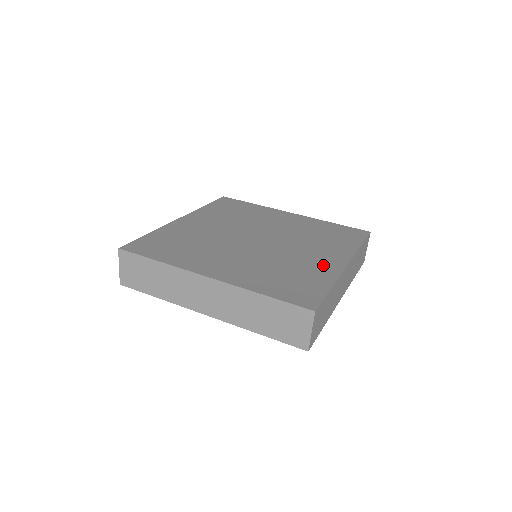
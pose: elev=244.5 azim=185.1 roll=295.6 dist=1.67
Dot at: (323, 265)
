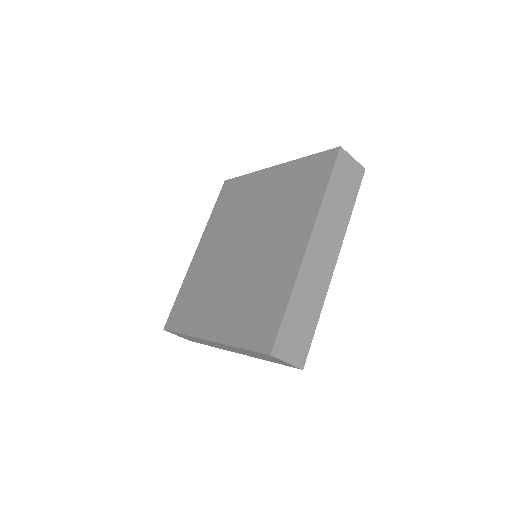
Dot at: (286, 262)
